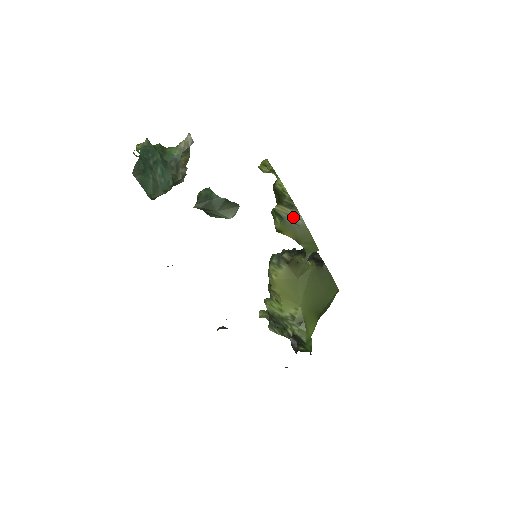
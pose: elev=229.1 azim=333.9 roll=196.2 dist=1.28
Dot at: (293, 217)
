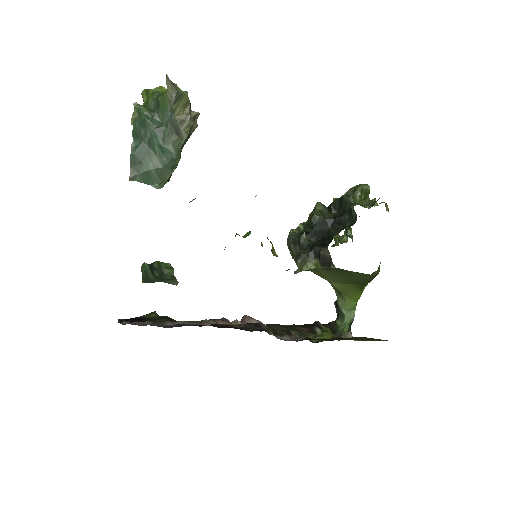
Dot at: occluded
